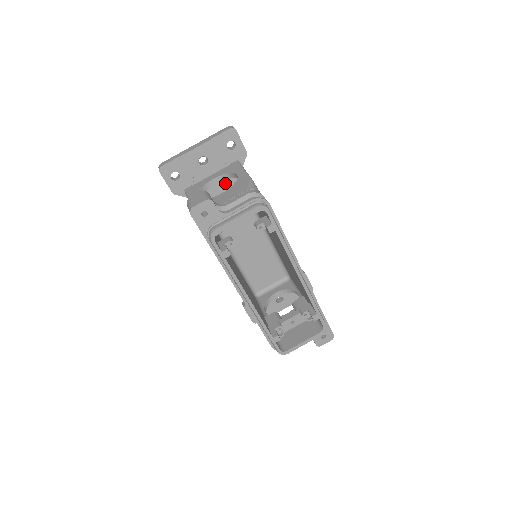
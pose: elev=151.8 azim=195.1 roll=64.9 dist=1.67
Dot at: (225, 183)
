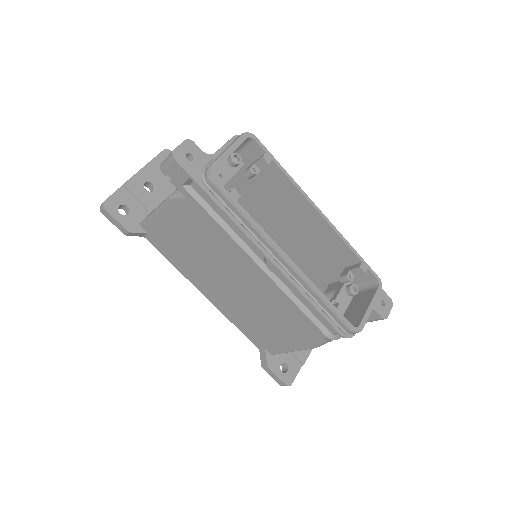
Dot at: occluded
